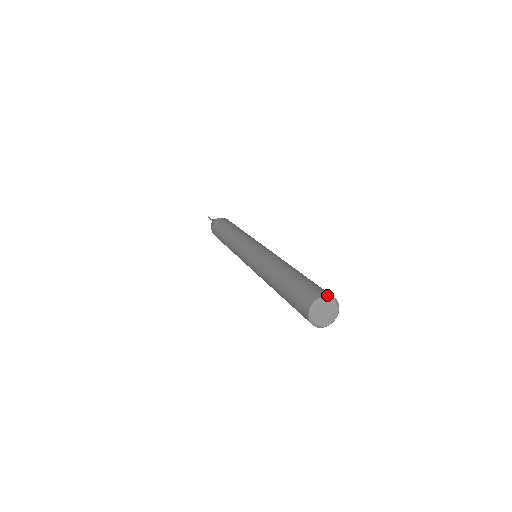
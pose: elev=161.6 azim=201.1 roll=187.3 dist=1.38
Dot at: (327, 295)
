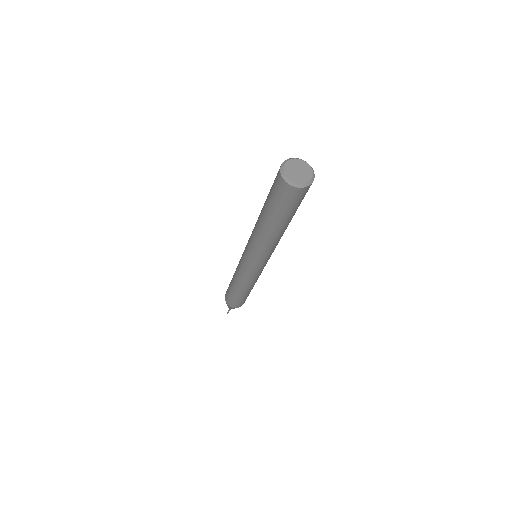
Dot at: (287, 159)
